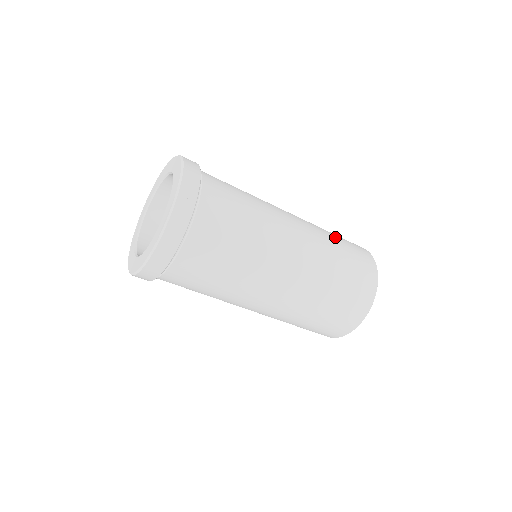
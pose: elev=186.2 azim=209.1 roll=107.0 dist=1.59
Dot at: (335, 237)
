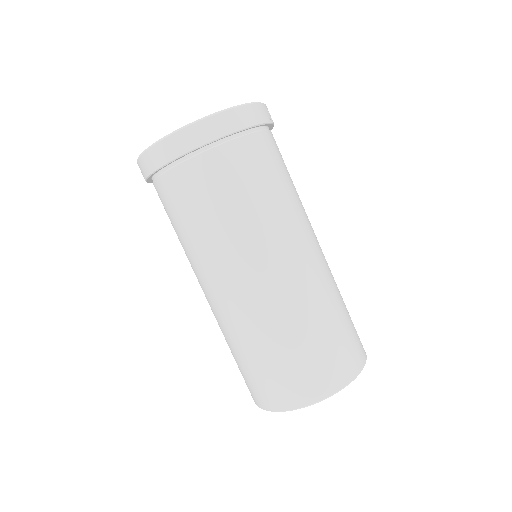
Dot at: occluded
